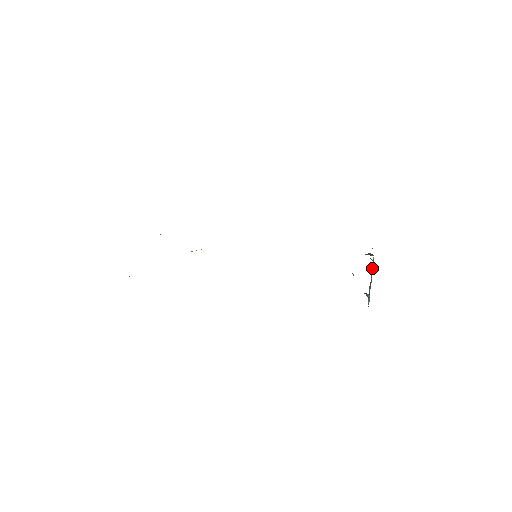
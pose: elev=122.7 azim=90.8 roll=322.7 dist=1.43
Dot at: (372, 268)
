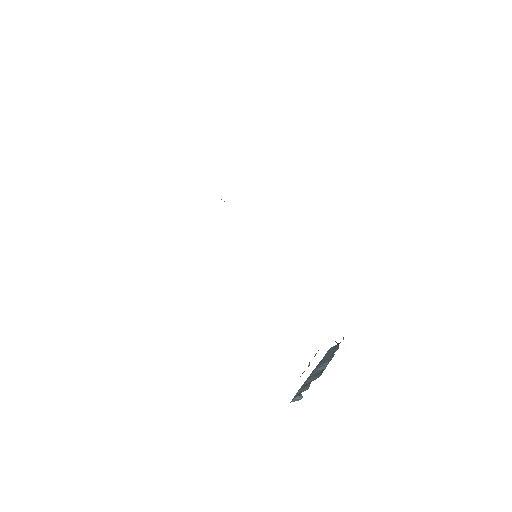
Dot at: (327, 364)
